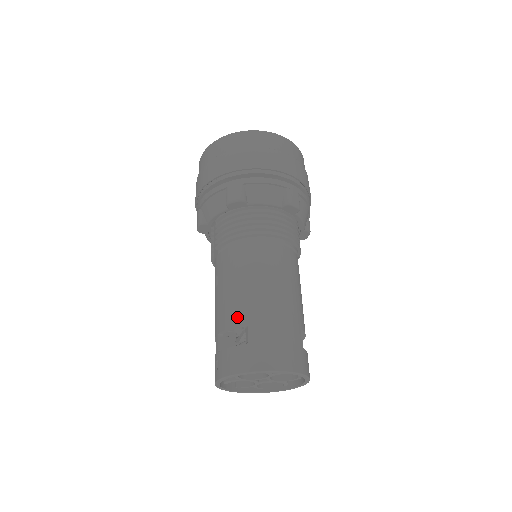
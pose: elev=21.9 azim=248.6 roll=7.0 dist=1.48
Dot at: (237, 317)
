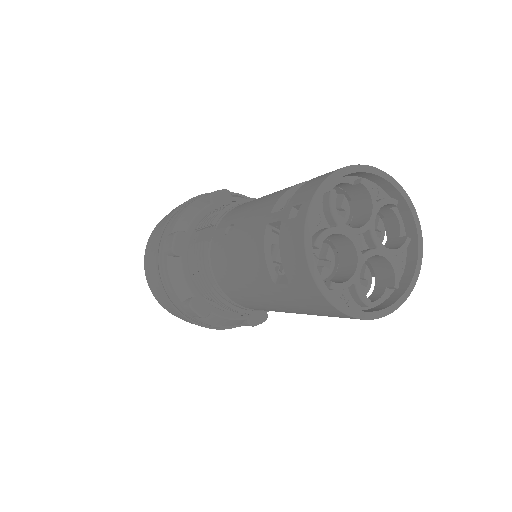
Dot at: (288, 187)
